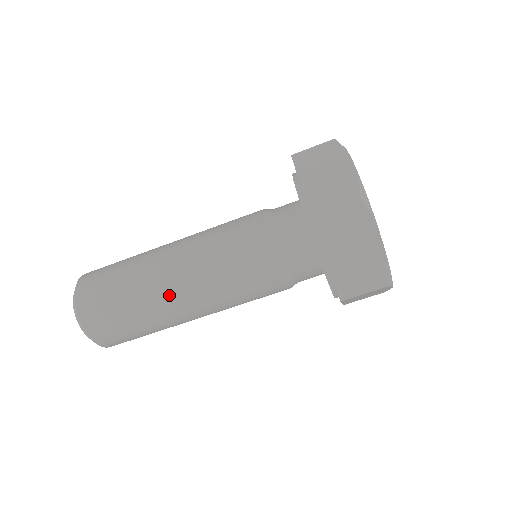
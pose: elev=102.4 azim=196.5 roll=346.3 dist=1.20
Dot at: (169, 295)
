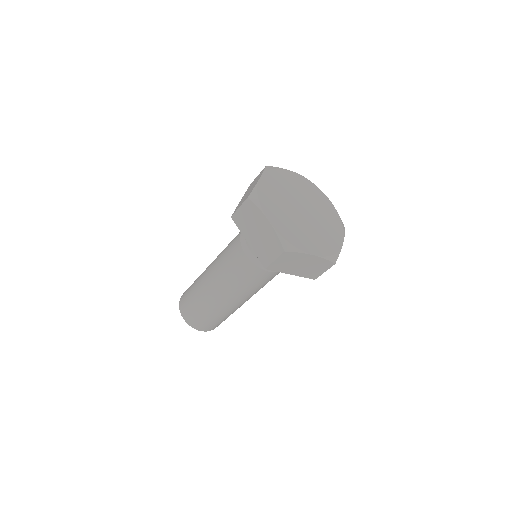
Dot at: (228, 306)
